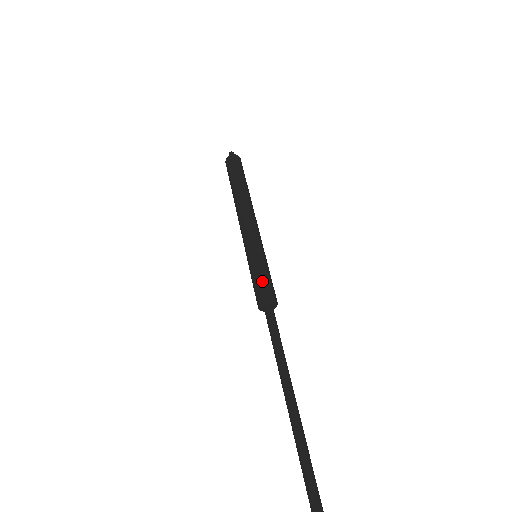
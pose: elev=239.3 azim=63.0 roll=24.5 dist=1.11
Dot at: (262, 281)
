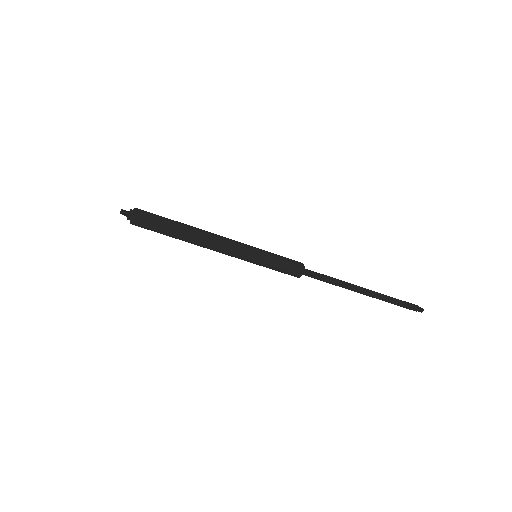
Dot at: occluded
